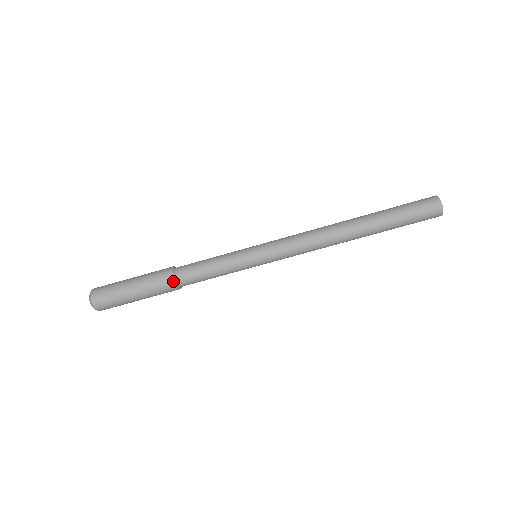
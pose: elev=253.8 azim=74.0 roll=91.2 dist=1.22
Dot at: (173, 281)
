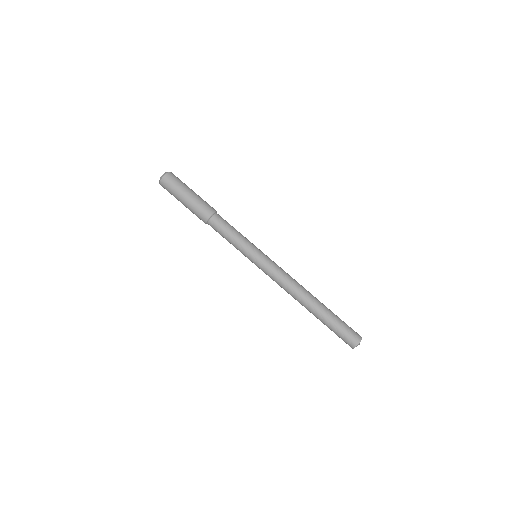
Dot at: (214, 211)
